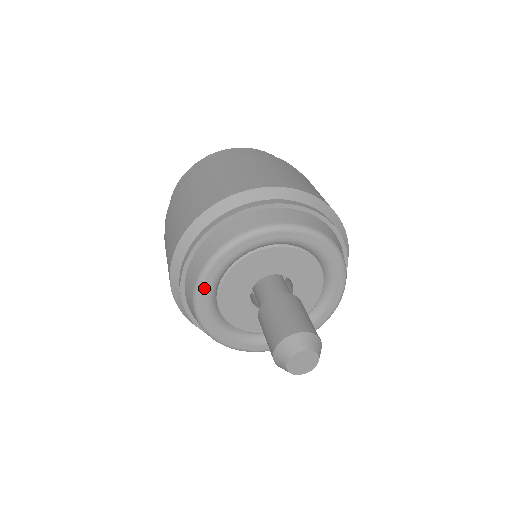
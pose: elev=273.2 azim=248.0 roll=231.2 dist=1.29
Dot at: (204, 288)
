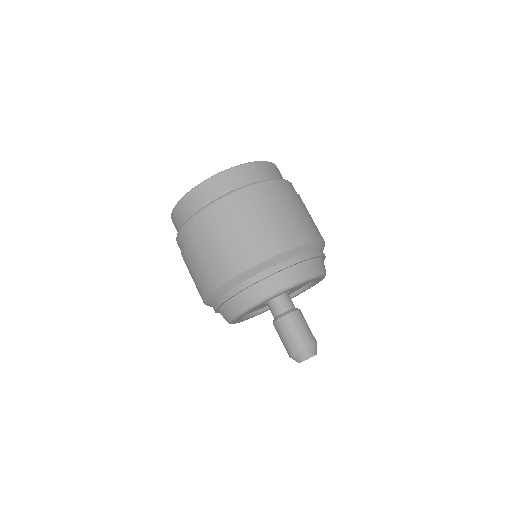
Dot at: (242, 315)
